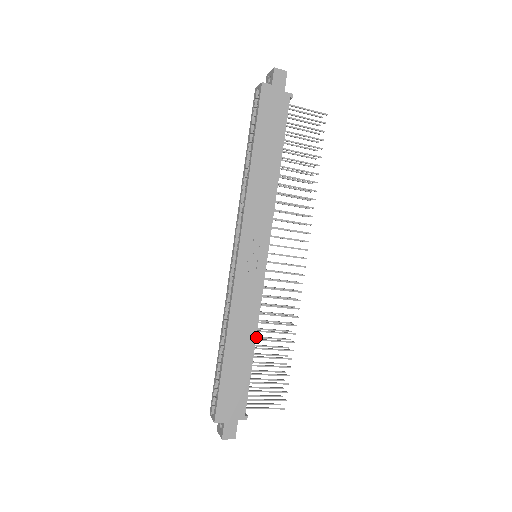
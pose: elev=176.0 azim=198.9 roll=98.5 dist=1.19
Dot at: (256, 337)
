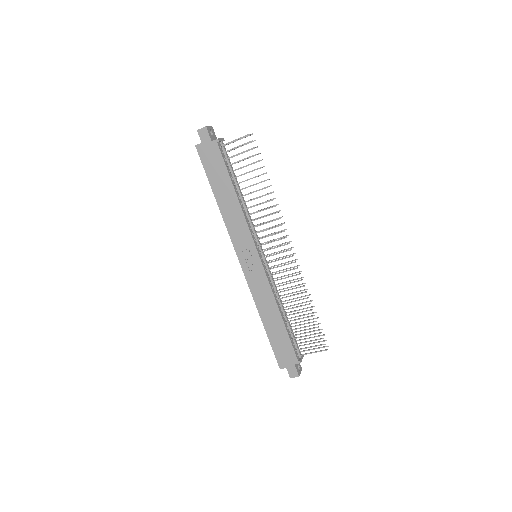
Dot at: (286, 307)
